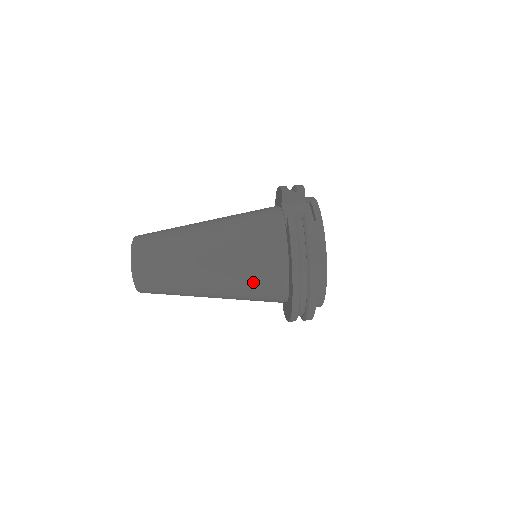
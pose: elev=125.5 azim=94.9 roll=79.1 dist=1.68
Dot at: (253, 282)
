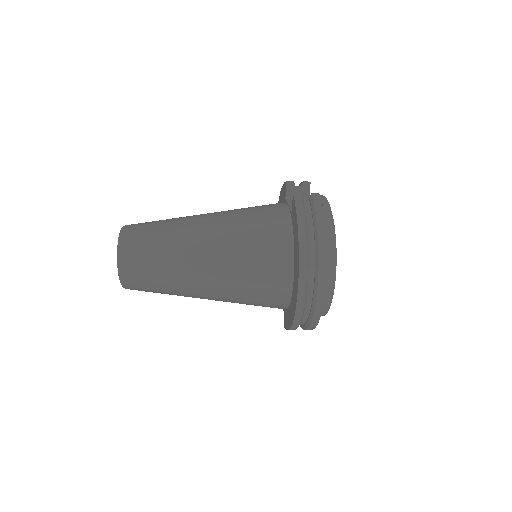
Dot at: (253, 269)
